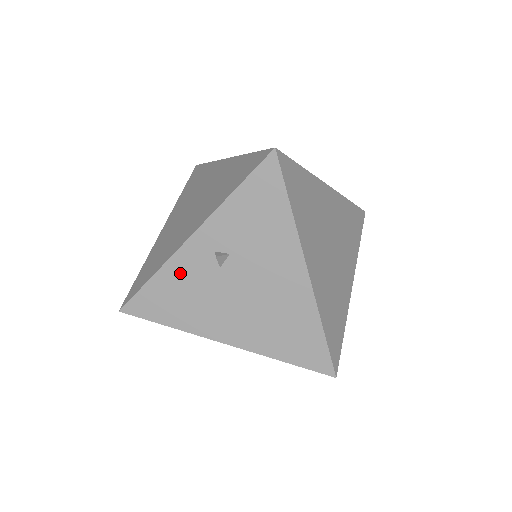
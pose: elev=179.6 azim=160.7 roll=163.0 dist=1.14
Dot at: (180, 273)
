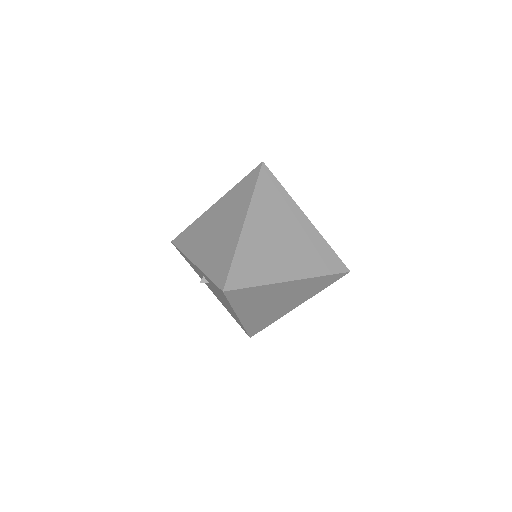
Dot at: (191, 263)
